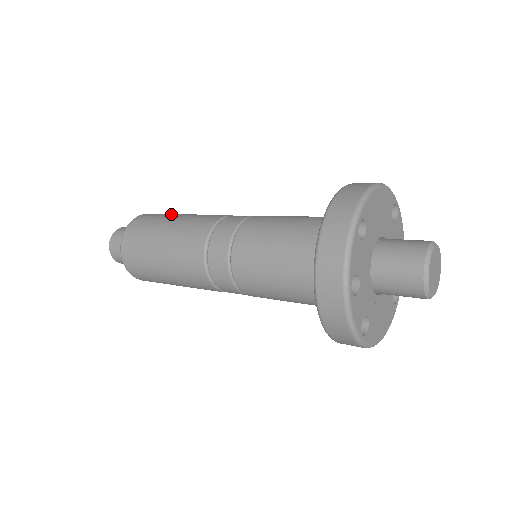
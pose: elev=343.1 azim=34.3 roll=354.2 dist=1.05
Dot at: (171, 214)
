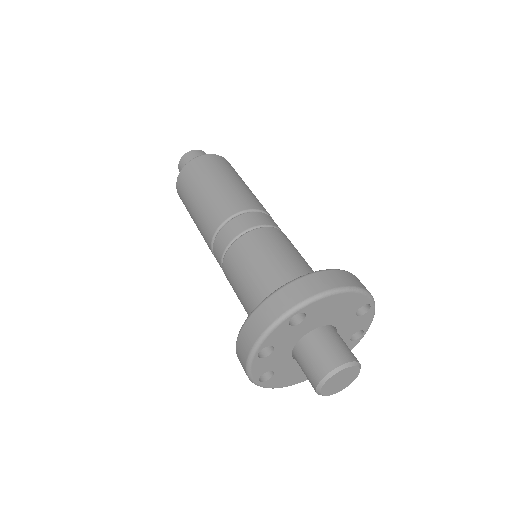
Dot at: (228, 172)
